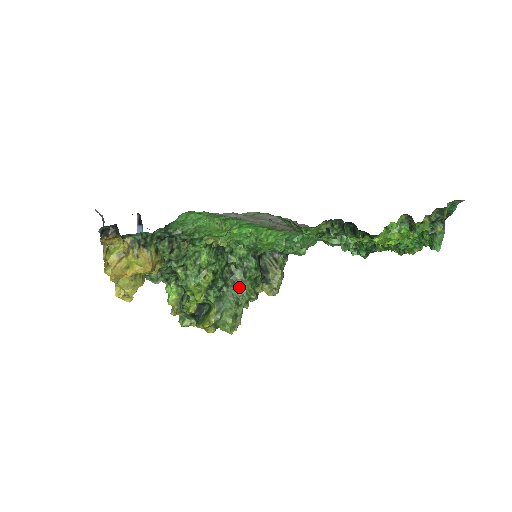
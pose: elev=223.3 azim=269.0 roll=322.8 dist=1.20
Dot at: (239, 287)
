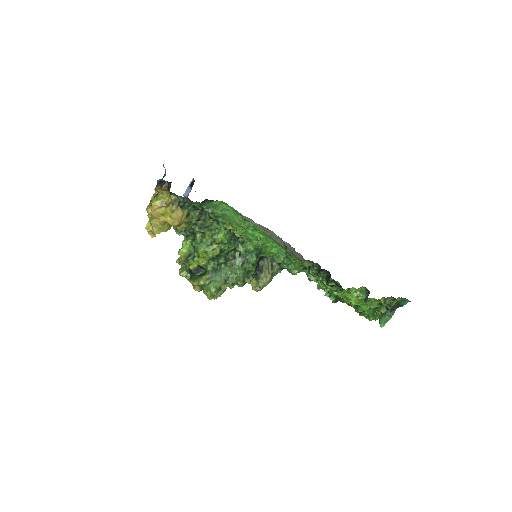
Dot at: (234, 270)
